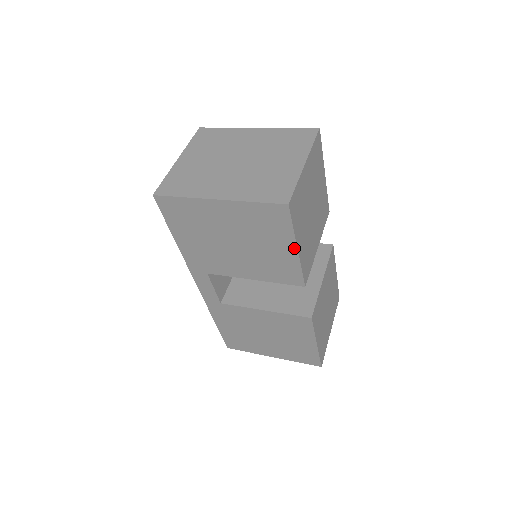
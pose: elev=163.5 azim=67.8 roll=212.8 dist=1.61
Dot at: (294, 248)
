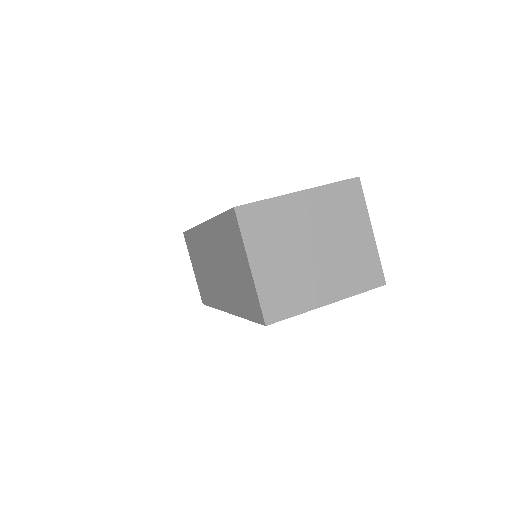
Dot at: occluded
